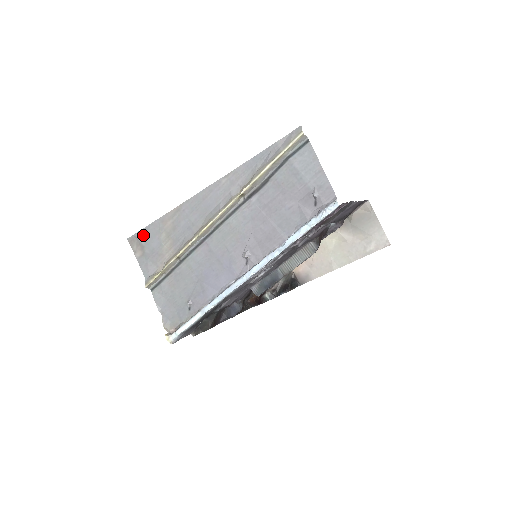
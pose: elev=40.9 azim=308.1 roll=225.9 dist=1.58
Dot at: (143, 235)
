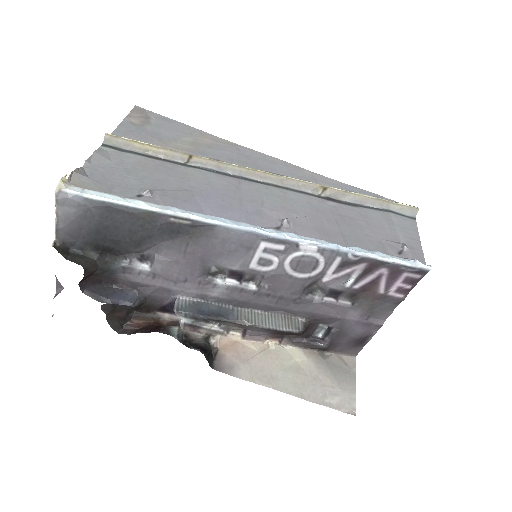
Dot at: (162, 119)
